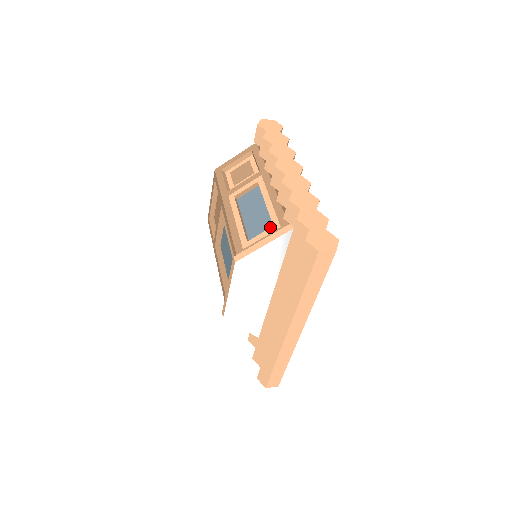
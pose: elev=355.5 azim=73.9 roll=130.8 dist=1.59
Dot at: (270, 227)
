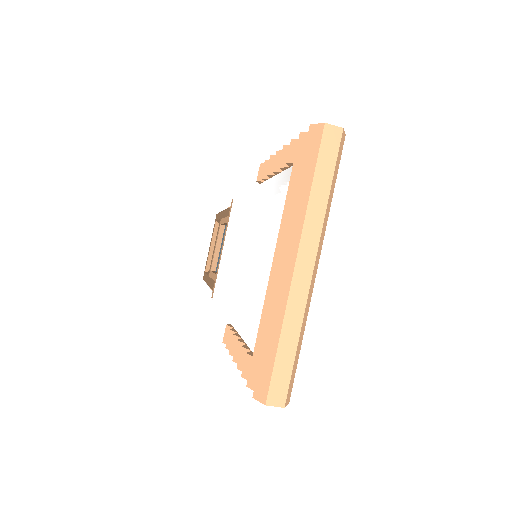
Dot at: occluded
